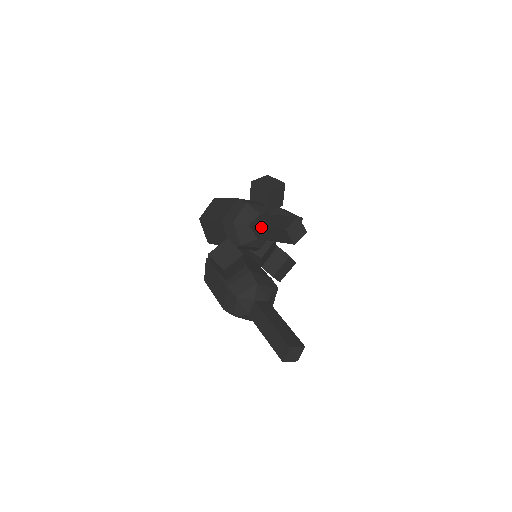
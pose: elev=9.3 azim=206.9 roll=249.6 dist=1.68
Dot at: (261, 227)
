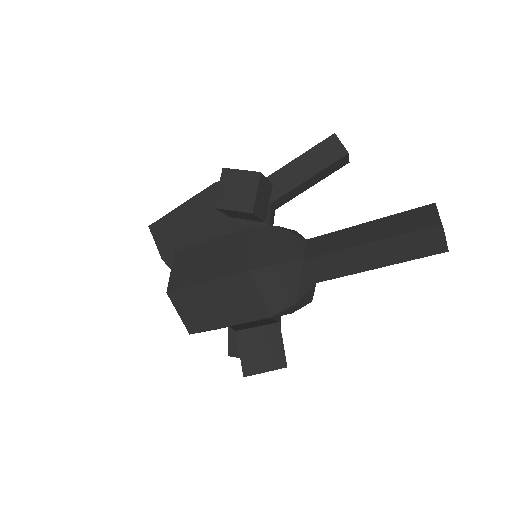
Dot at: (285, 167)
